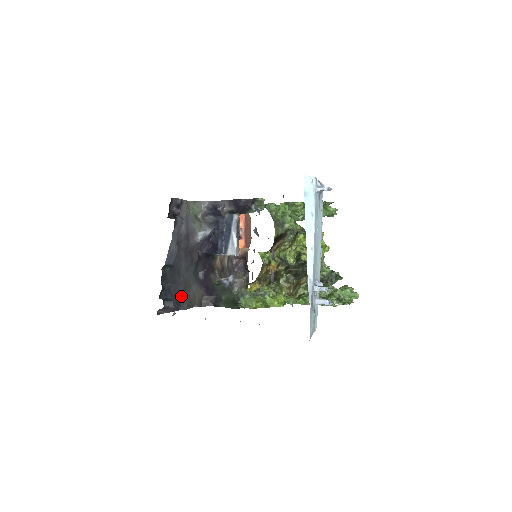
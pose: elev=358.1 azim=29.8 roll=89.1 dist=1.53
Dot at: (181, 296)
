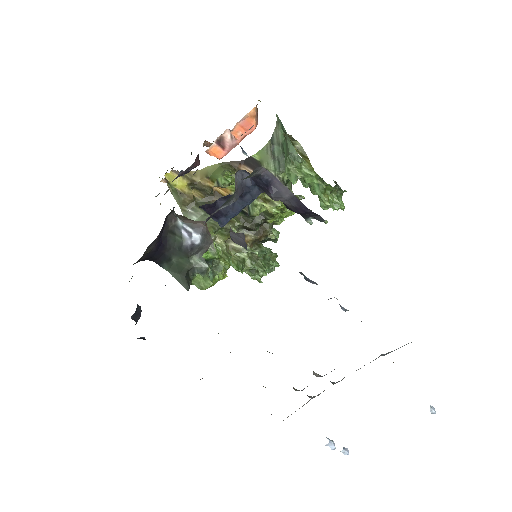
Dot at: occluded
